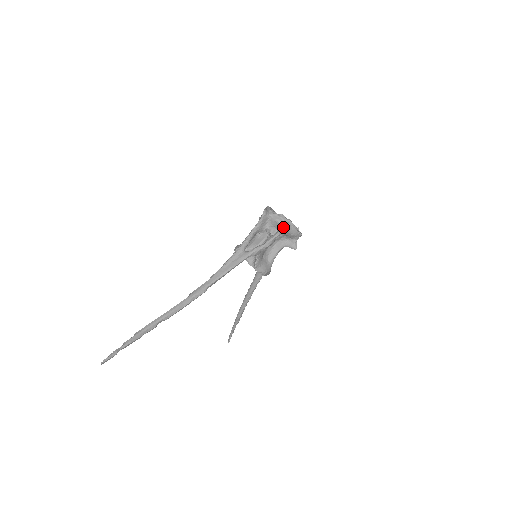
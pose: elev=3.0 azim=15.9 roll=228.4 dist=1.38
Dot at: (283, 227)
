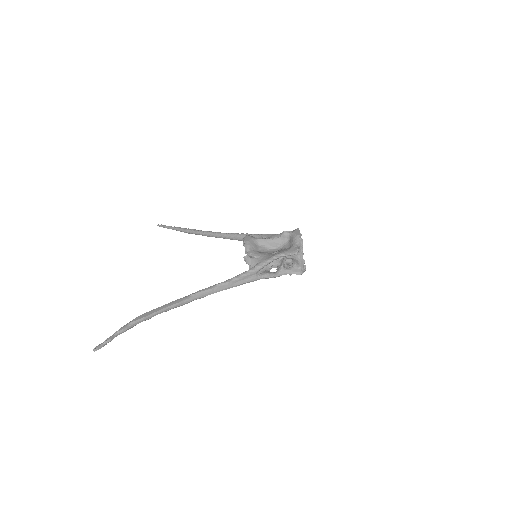
Dot at: (300, 272)
